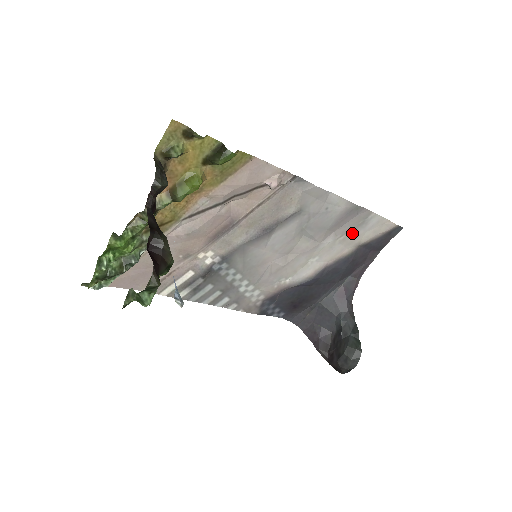
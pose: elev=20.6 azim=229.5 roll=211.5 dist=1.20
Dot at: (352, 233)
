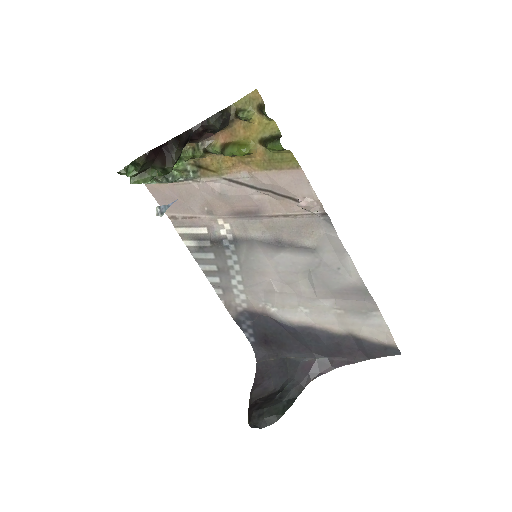
Dot at: (350, 315)
